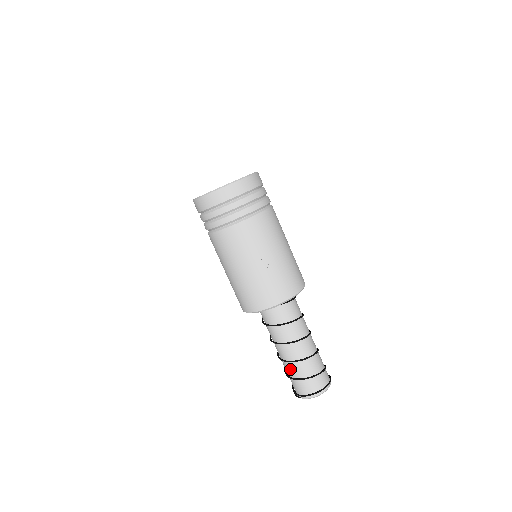
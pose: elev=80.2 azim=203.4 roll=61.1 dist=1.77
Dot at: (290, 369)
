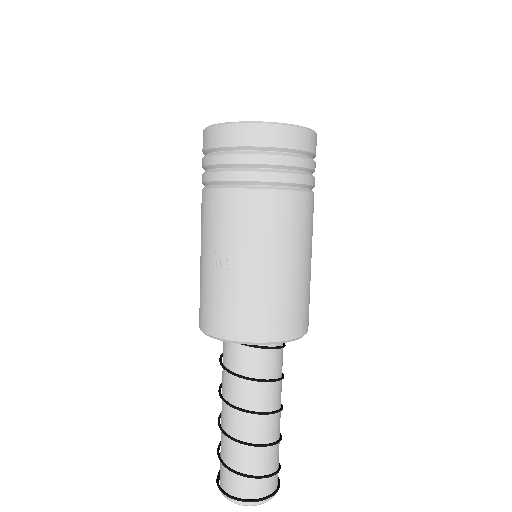
Dot at: (221, 435)
